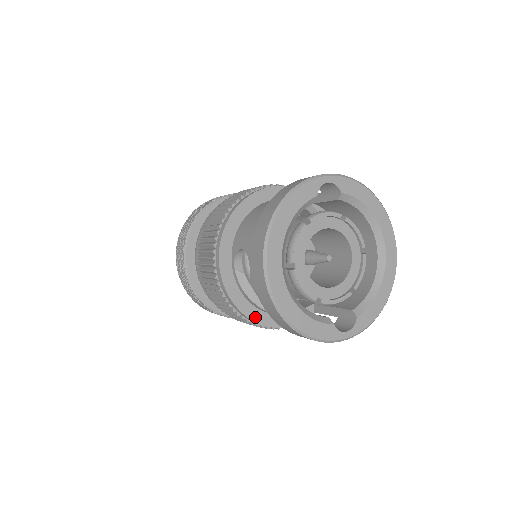
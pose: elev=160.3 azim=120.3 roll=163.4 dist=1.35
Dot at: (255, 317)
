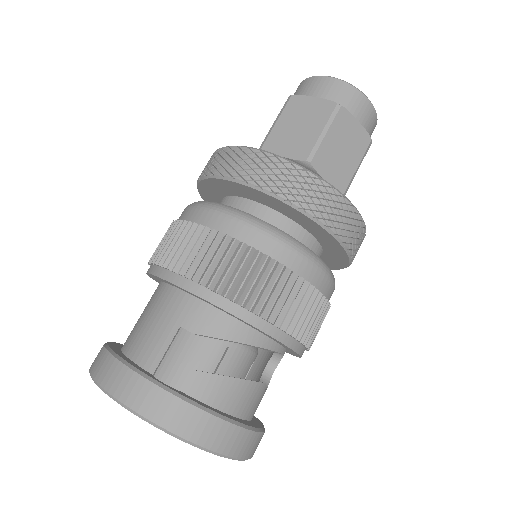
Dot at: occluded
